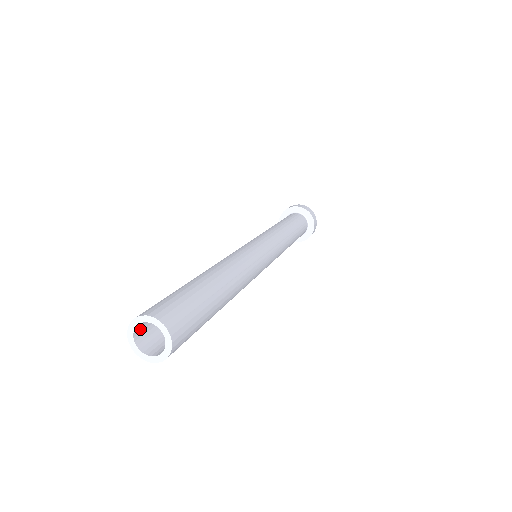
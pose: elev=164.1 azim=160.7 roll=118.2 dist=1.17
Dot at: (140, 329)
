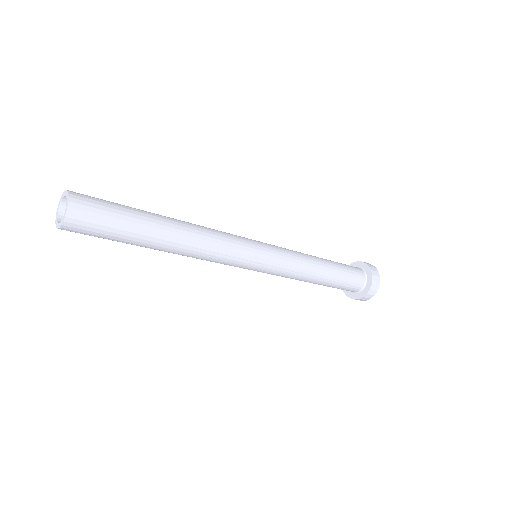
Dot at: occluded
